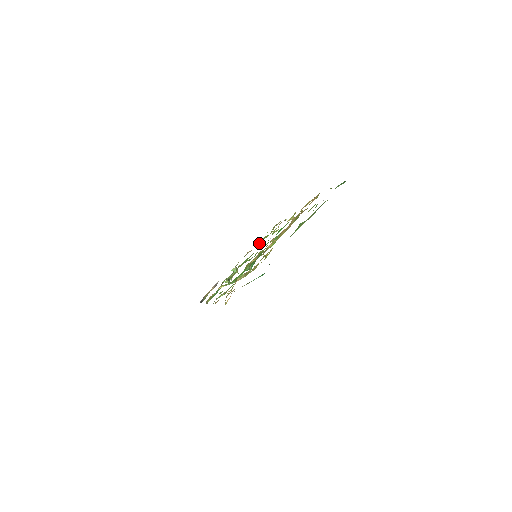
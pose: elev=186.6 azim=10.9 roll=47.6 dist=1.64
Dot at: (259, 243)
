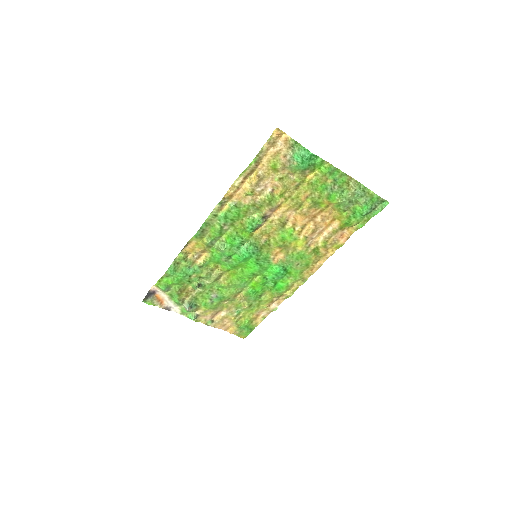
Dot at: (237, 311)
